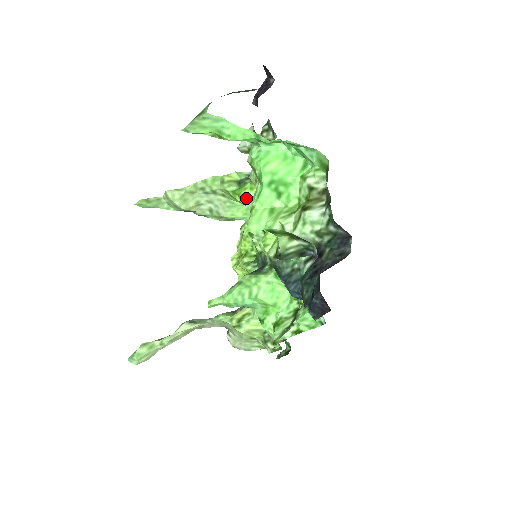
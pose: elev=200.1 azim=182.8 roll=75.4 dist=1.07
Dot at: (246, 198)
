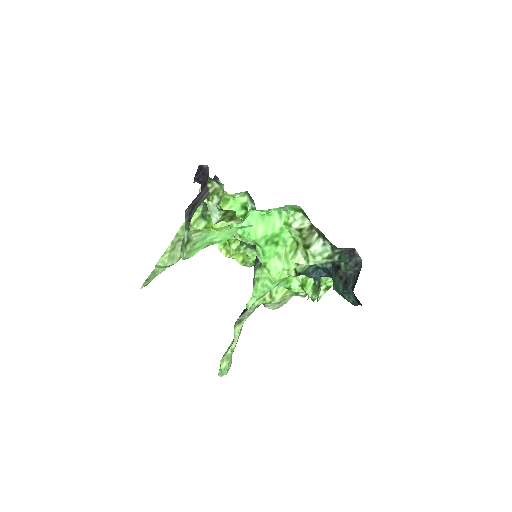
Dot at: (220, 227)
